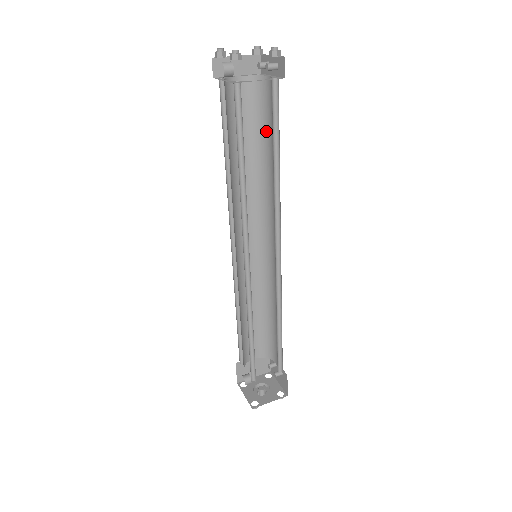
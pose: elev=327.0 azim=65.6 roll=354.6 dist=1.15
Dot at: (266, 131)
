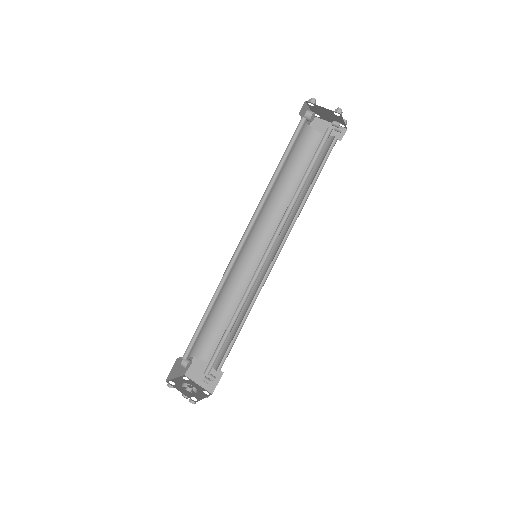
Dot at: occluded
